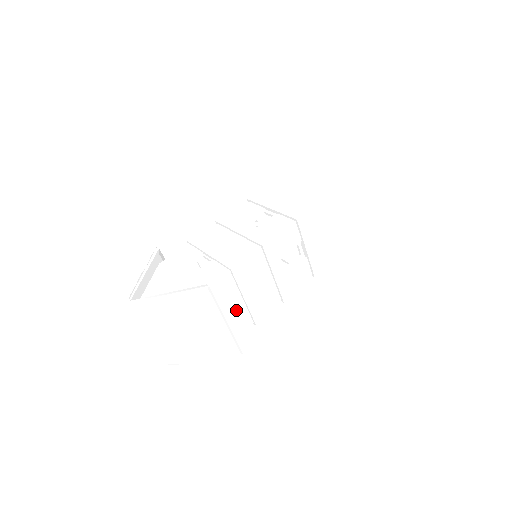
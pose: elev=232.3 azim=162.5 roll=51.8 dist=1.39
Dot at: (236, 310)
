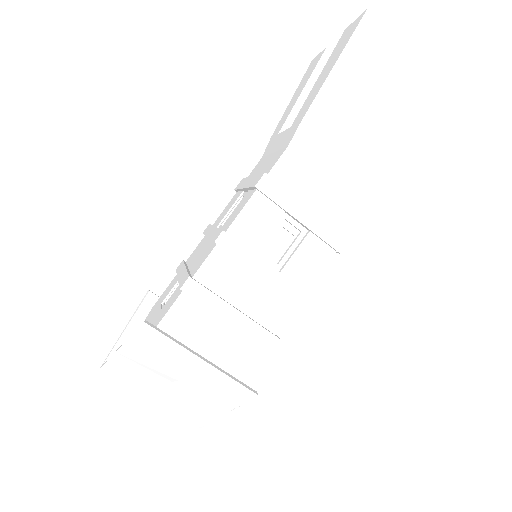
Dot at: (225, 339)
